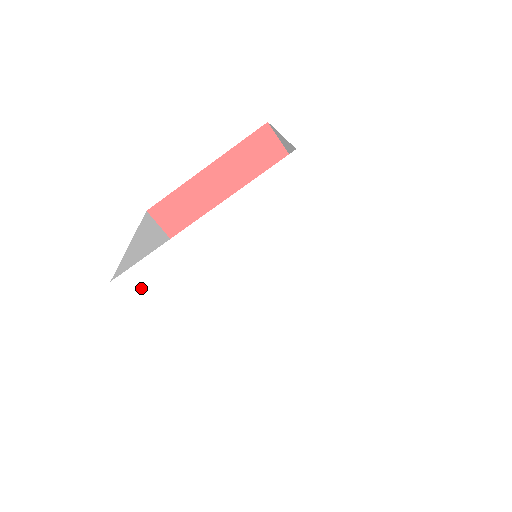
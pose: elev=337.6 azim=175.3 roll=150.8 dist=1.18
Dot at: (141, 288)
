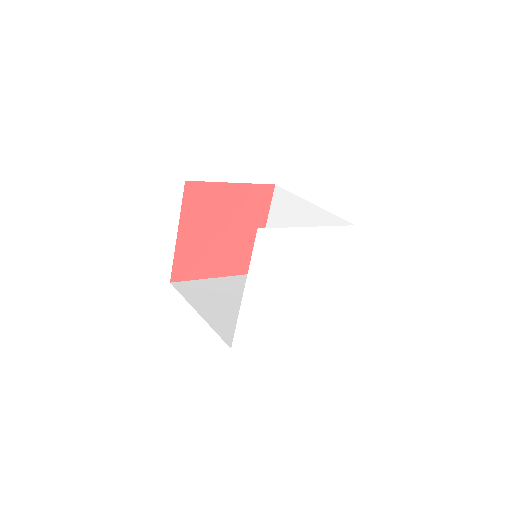
Dot at: (244, 337)
